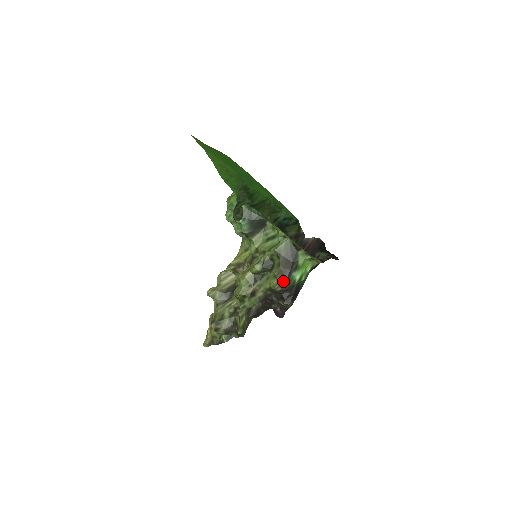
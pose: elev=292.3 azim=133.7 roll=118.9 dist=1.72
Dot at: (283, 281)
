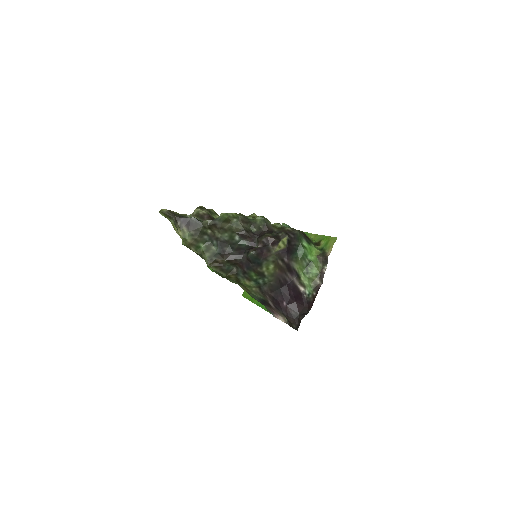
Dot at: (298, 230)
